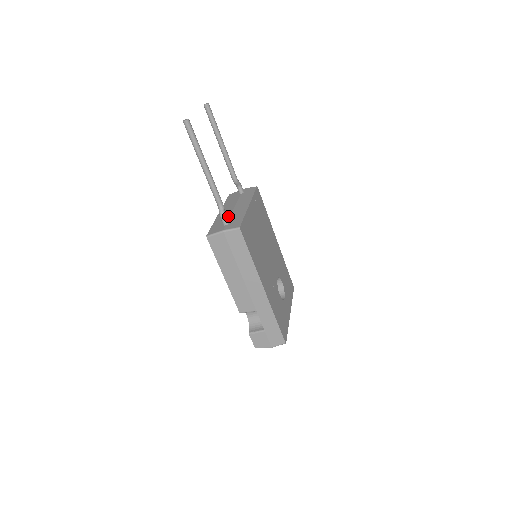
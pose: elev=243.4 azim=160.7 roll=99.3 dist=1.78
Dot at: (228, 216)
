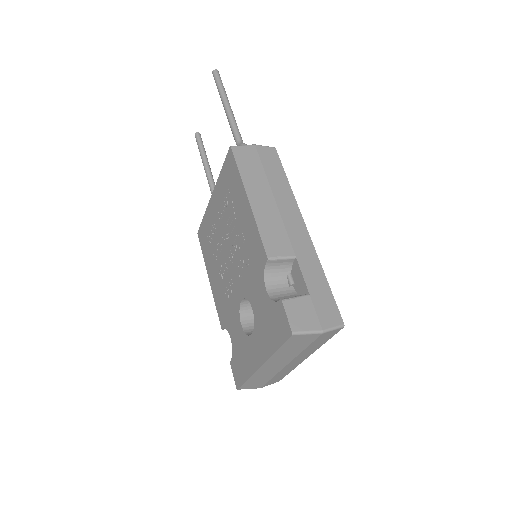
Dot at: occluded
